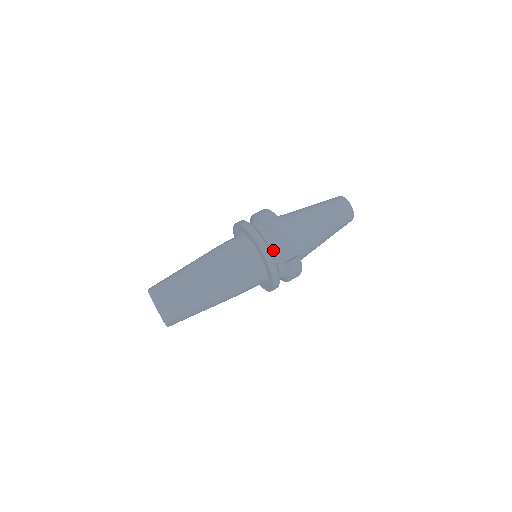
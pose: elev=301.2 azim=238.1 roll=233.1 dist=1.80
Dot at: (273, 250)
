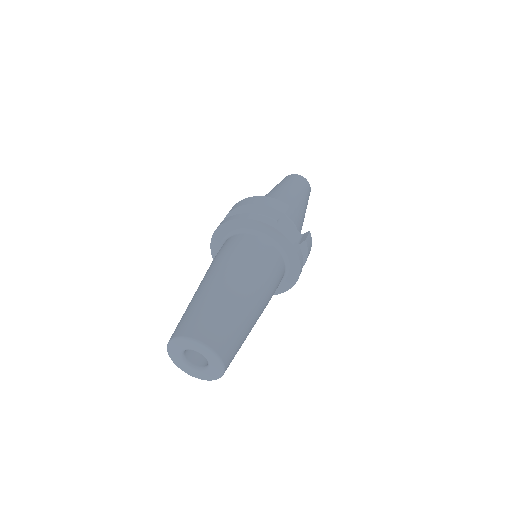
Dot at: occluded
